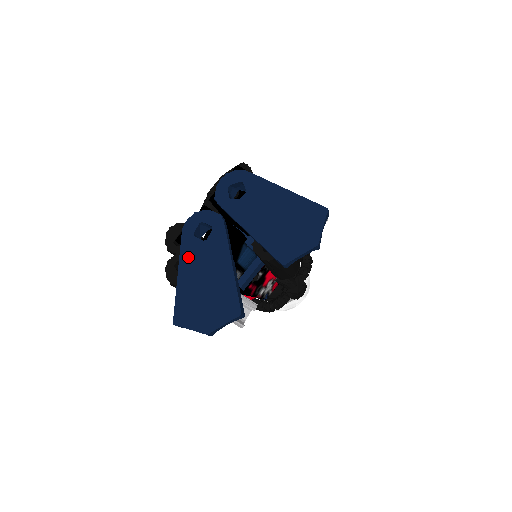
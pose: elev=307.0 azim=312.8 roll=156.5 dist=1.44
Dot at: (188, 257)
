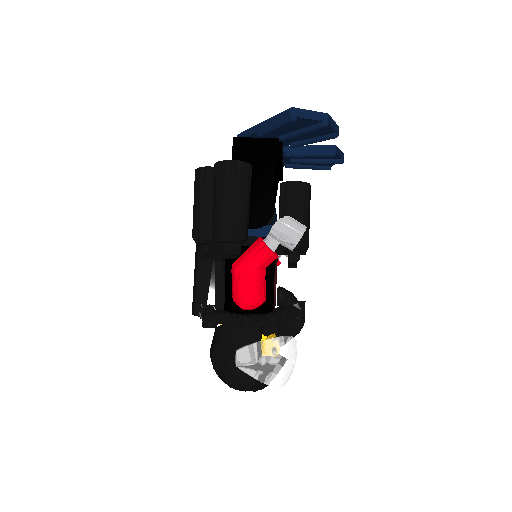
Dot at: occluded
